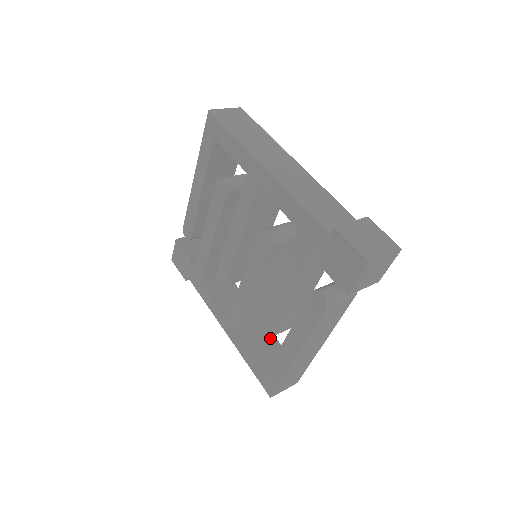
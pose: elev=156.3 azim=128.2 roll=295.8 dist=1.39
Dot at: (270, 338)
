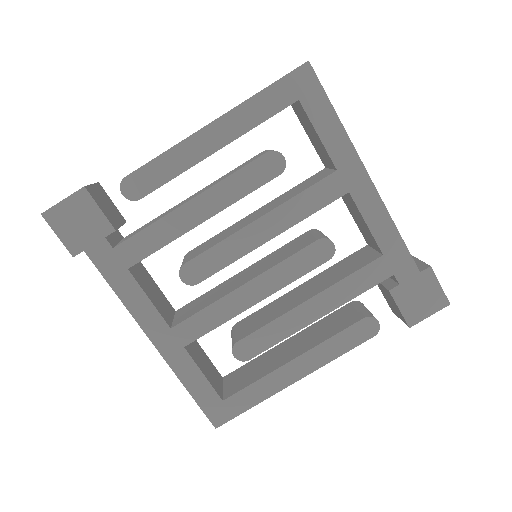
Dot at: (202, 352)
